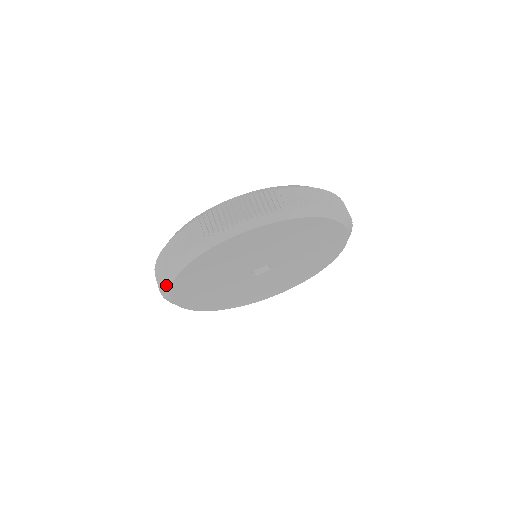
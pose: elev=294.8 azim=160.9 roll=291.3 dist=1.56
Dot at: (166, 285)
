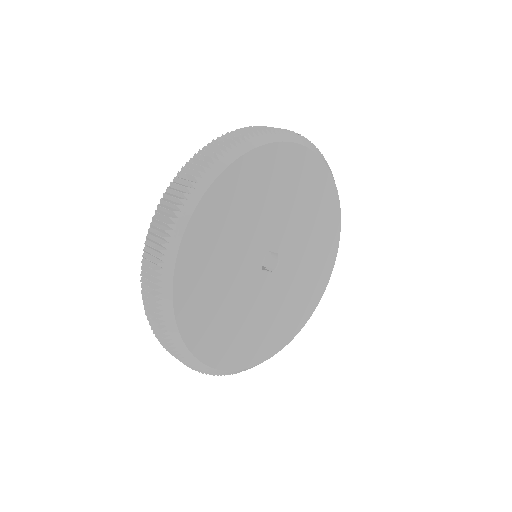
Dot at: (228, 157)
